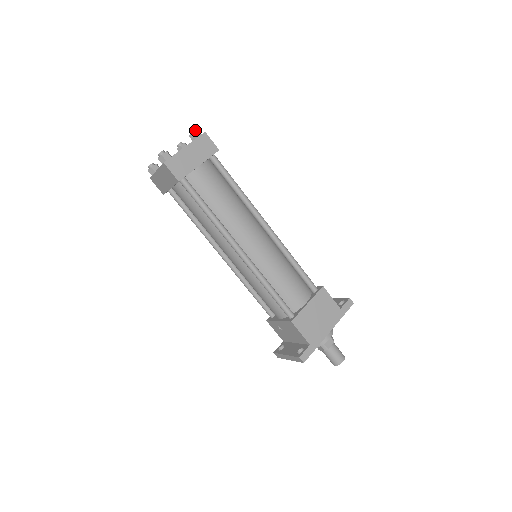
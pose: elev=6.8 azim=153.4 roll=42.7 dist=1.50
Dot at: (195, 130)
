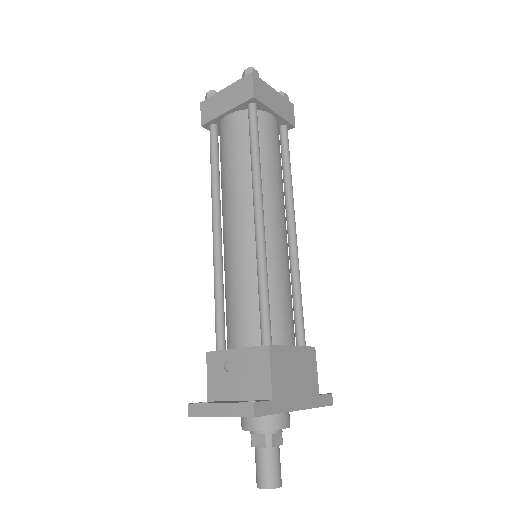
Dot at: (286, 94)
